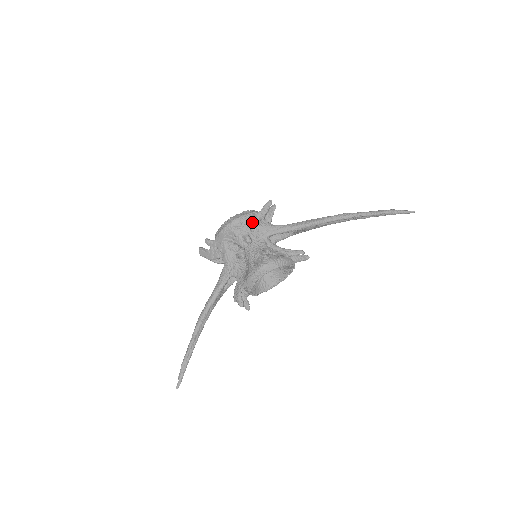
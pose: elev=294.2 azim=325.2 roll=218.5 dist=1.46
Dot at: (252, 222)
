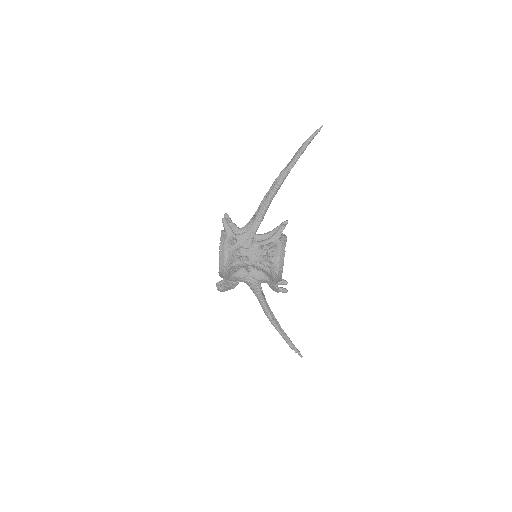
Dot at: (234, 248)
